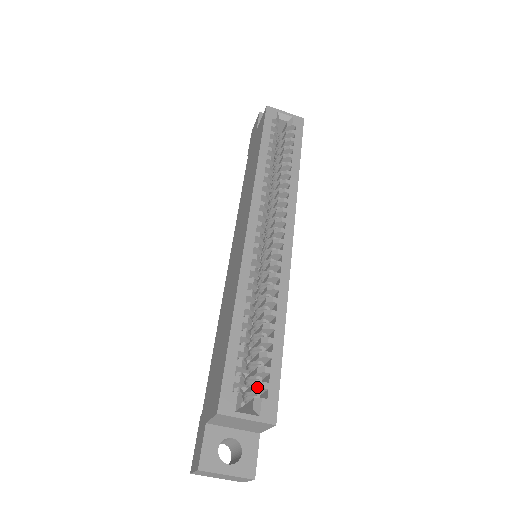
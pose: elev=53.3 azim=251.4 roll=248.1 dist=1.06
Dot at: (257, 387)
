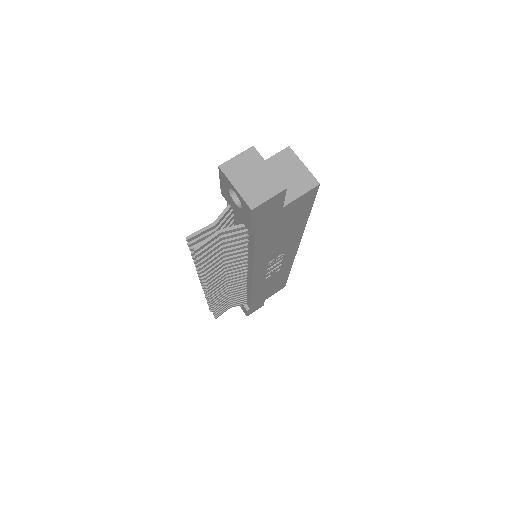
Dot at: occluded
